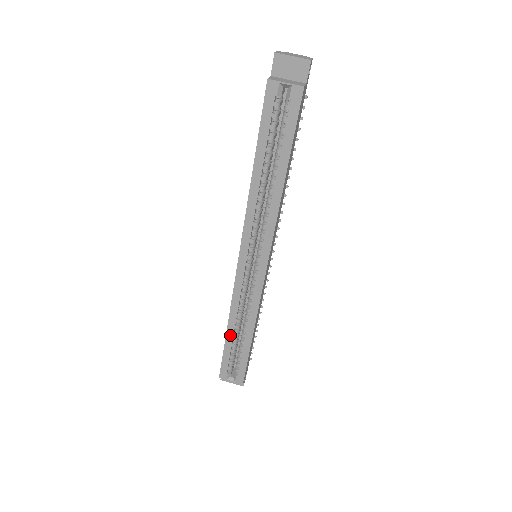
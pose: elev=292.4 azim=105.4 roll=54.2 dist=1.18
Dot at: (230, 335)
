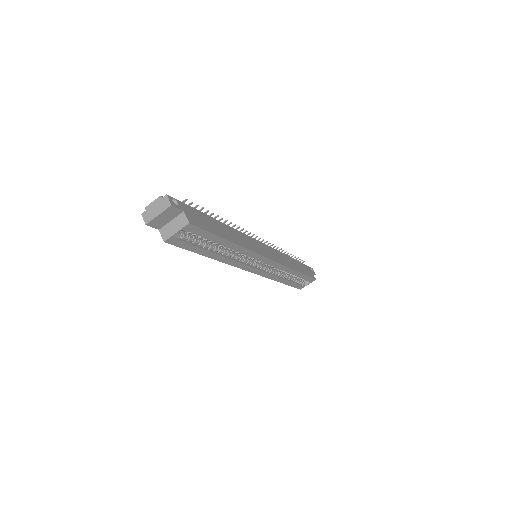
Dot at: (285, 282)
